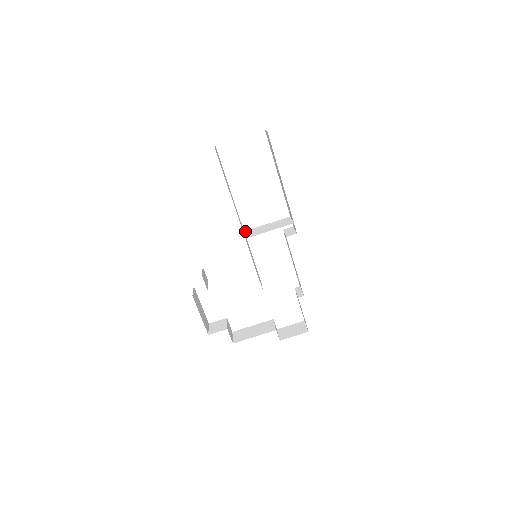
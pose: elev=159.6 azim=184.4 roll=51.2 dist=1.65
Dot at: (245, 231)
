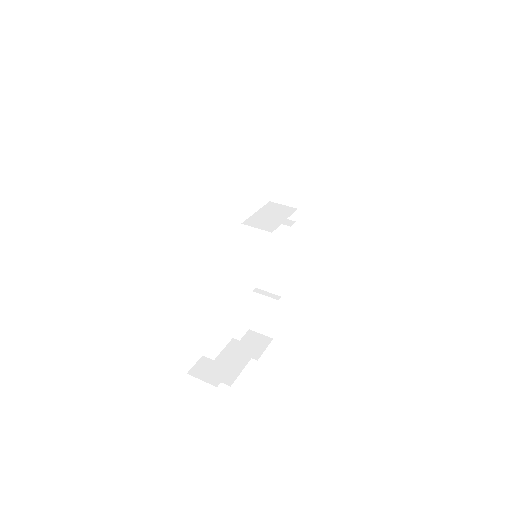
Dot at: (244, 223)
